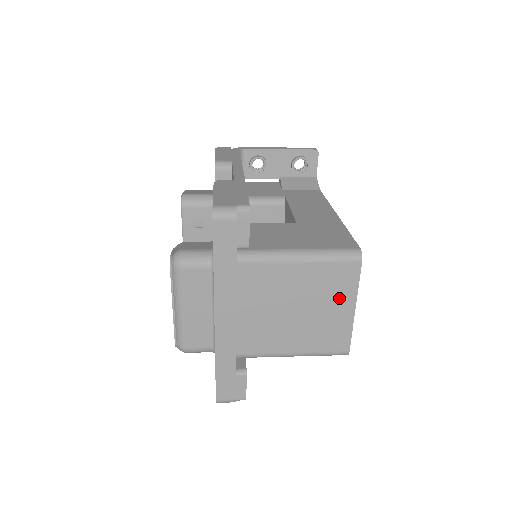
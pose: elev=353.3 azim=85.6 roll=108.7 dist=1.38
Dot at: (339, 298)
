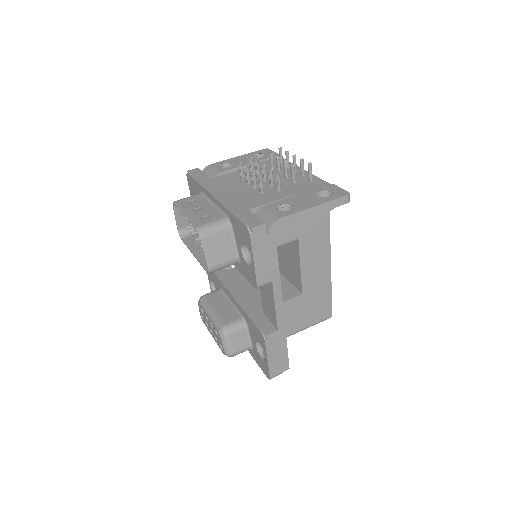
Dot at: occluded
